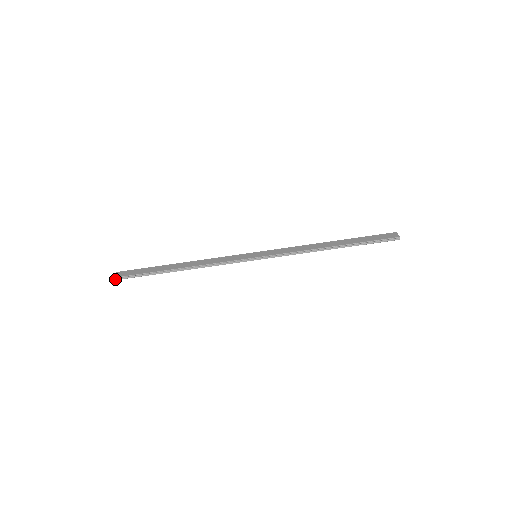
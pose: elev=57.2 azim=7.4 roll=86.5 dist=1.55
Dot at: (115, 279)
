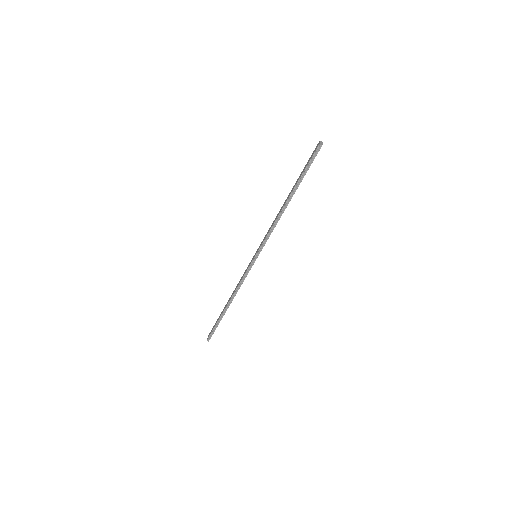
Dot at: (208, 341)
